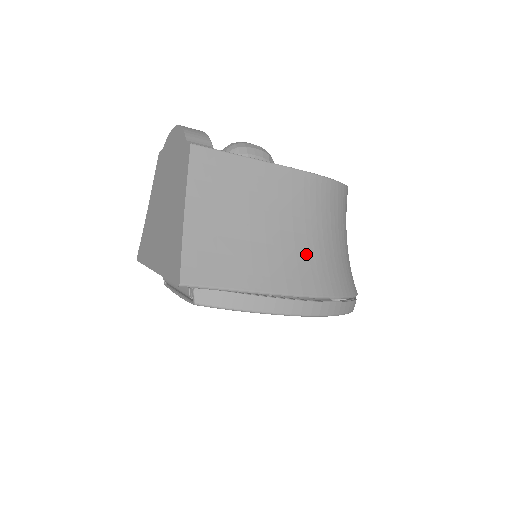
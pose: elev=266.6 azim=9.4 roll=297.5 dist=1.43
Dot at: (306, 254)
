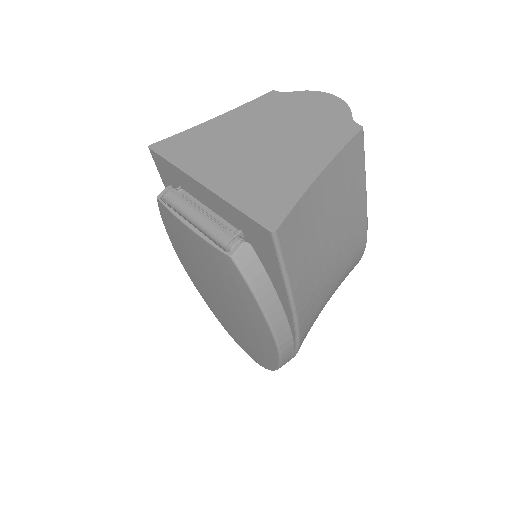
Dot at: (322, 298)
